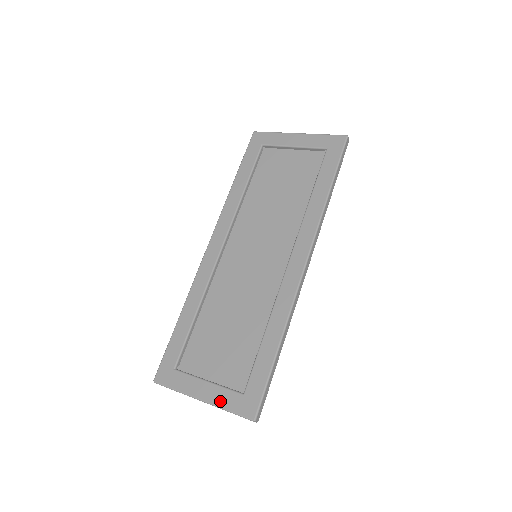
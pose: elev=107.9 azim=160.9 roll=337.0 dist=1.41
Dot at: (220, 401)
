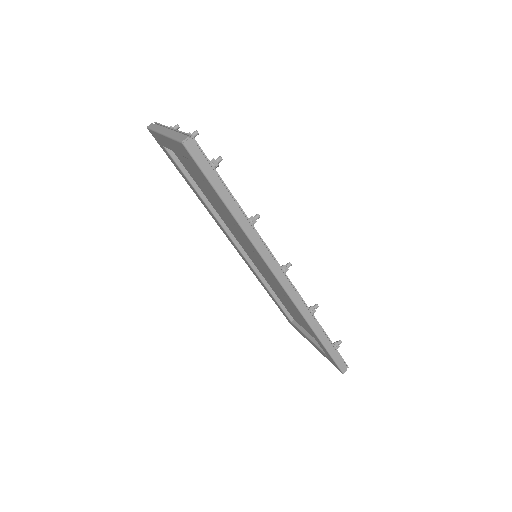
Dot at: (321, 353)
